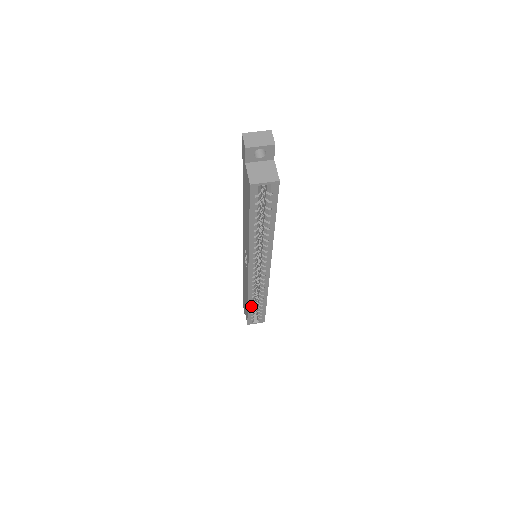
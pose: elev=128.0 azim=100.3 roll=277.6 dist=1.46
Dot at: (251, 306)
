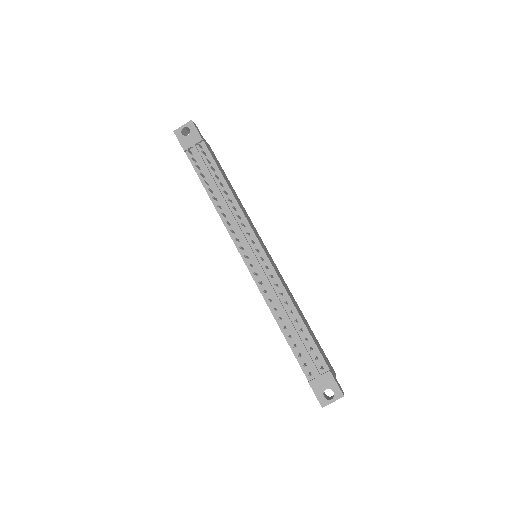
Dot at: occluded
